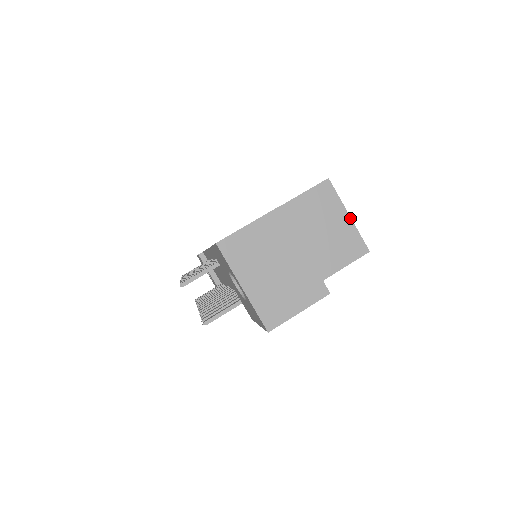
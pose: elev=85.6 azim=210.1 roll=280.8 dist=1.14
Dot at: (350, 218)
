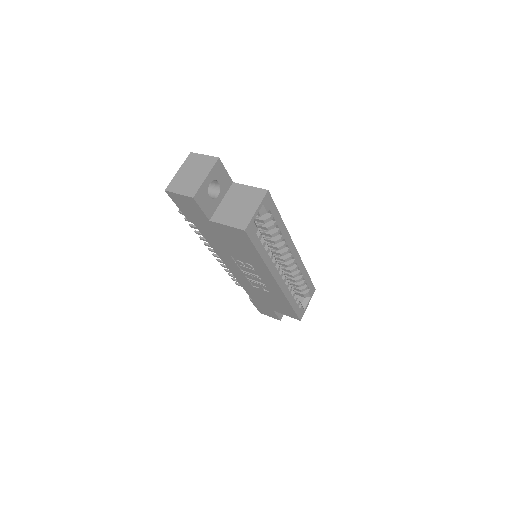
Dot at: (256, 211)
